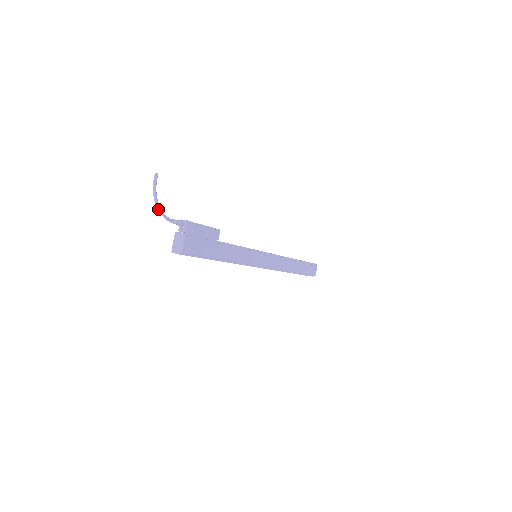
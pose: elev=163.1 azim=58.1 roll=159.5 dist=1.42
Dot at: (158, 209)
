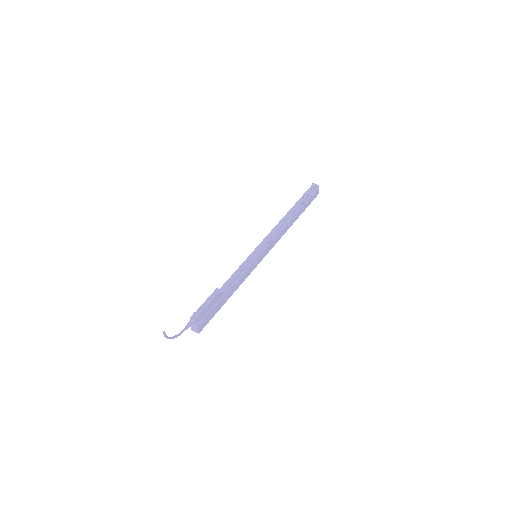
Dot at: (173, 338)
